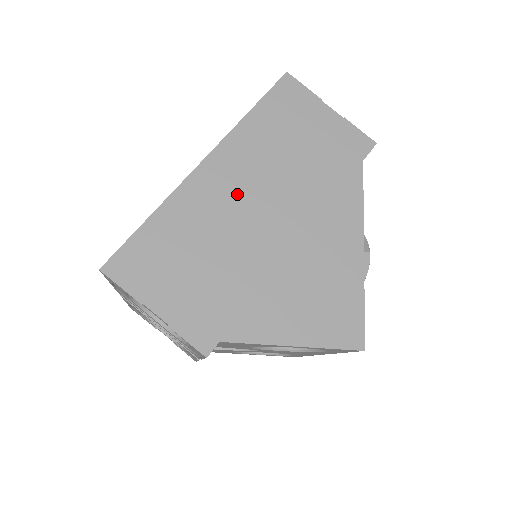
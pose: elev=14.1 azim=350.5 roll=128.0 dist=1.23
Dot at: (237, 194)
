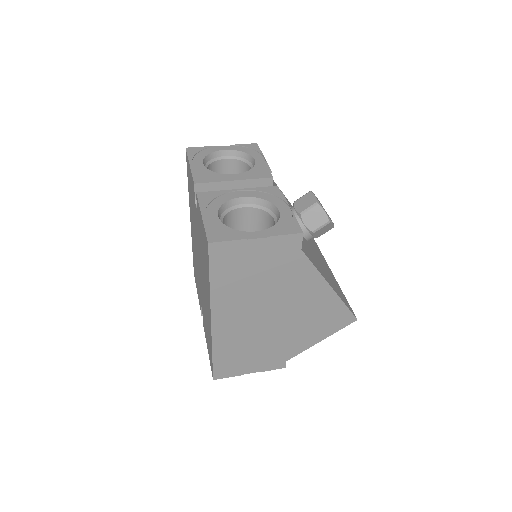
Dot at: (243, 318)
